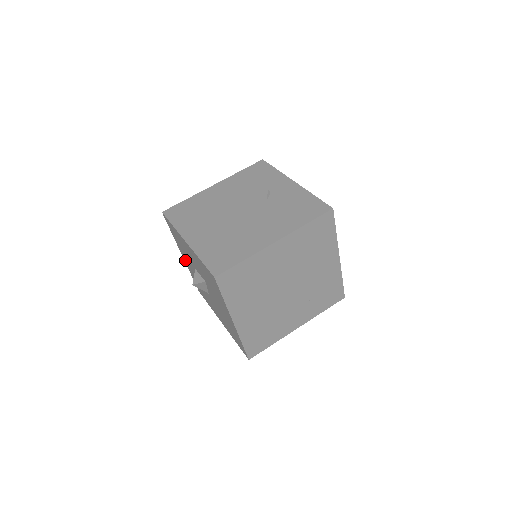
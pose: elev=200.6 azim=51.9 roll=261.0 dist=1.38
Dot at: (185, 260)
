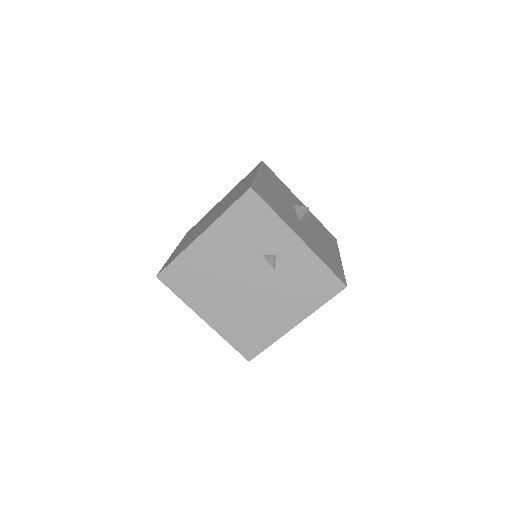
Dot at: occluded
